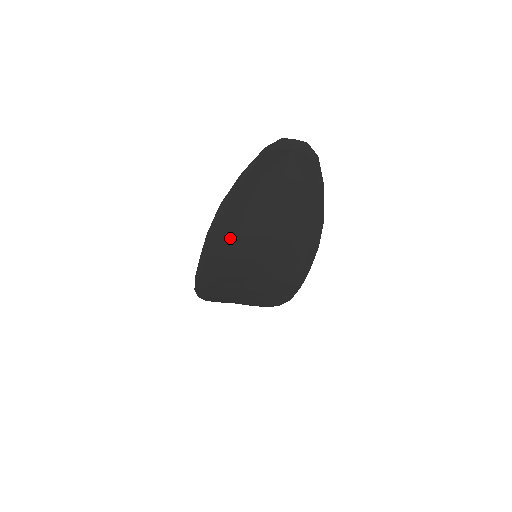
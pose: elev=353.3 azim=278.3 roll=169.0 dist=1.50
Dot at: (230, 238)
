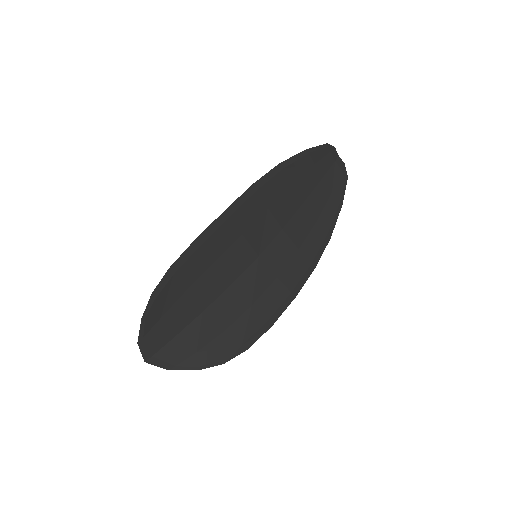
Dot at: (261, 208)
